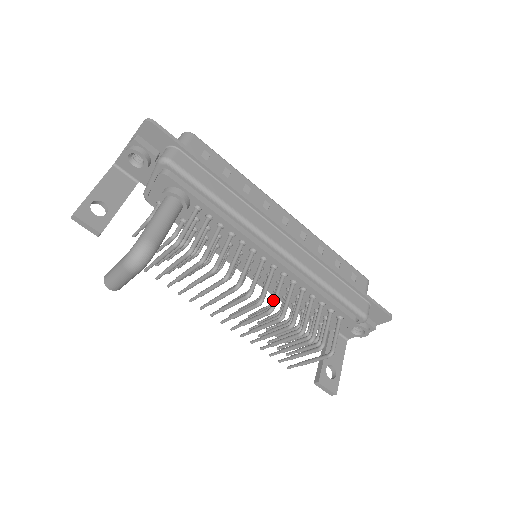
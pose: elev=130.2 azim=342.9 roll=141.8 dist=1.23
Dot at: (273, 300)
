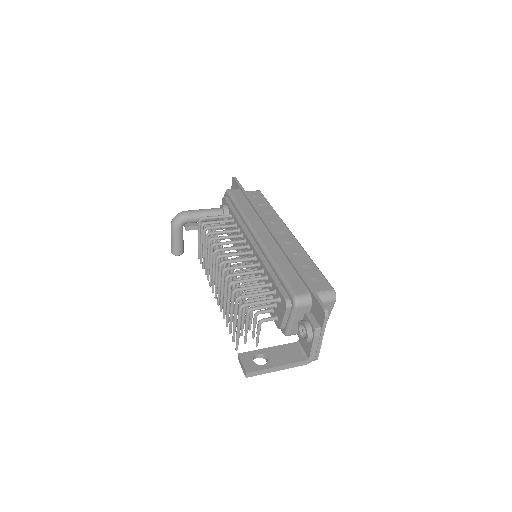
Dot at: (229, 260)
